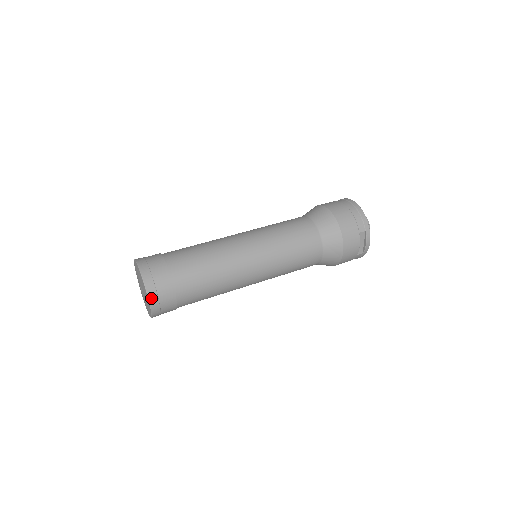
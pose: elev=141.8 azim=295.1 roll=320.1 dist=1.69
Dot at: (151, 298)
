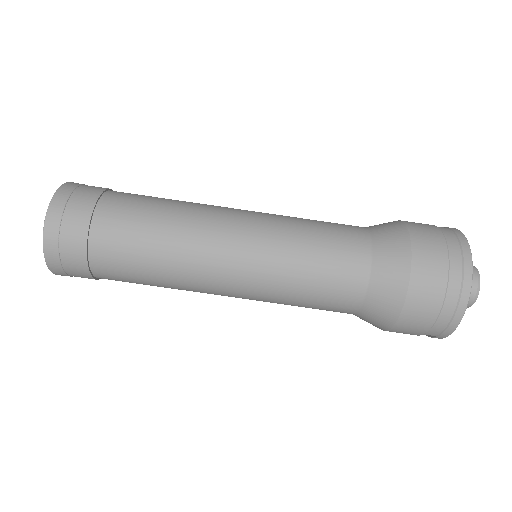
Dot at: occluded
